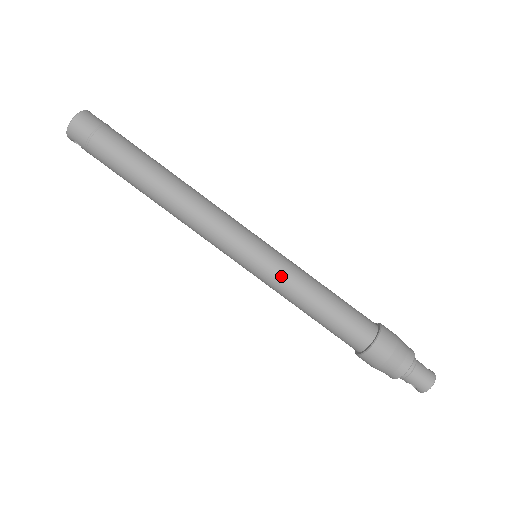
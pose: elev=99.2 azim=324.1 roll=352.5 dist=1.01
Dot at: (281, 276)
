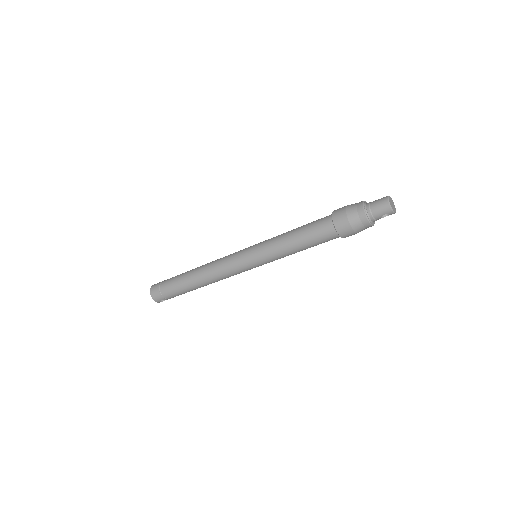
Dot at: (267, 251)
